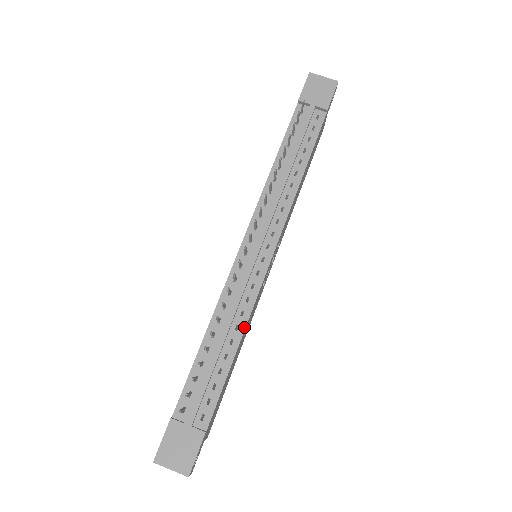
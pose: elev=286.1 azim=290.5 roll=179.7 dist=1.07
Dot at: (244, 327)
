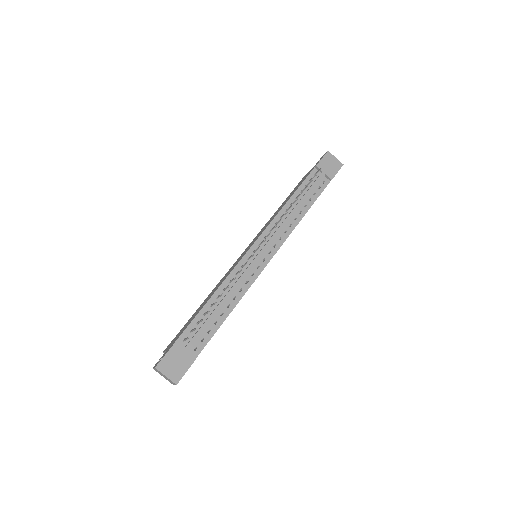
Dot at: (239, 299)
